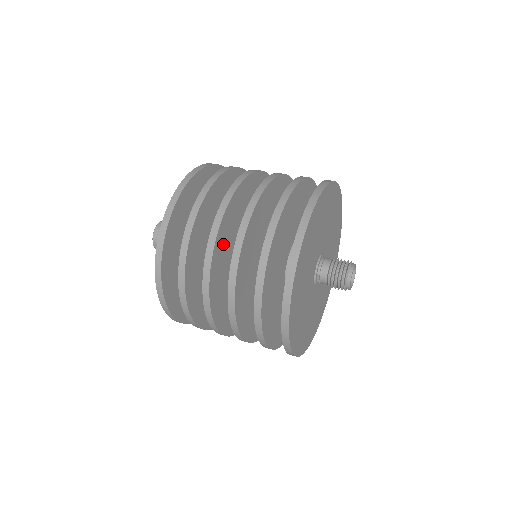
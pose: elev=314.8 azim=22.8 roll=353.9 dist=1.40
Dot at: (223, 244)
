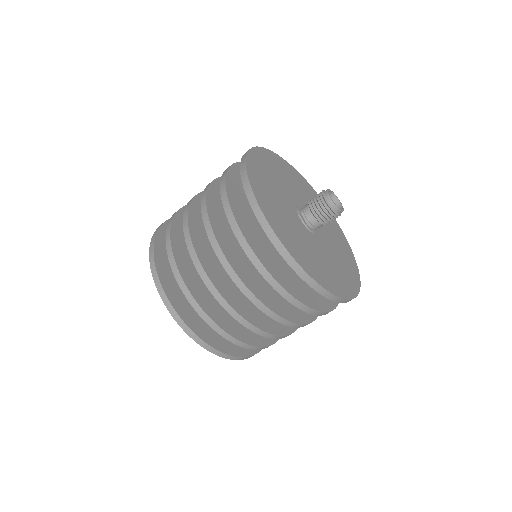
Dot at: occluded
